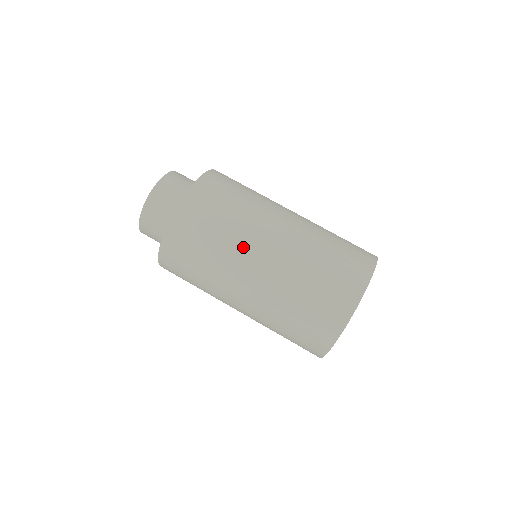
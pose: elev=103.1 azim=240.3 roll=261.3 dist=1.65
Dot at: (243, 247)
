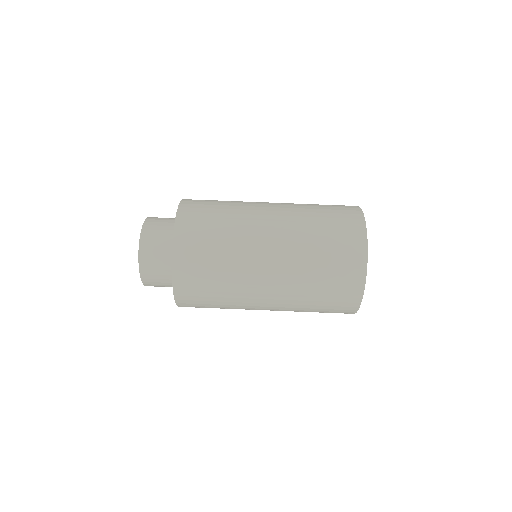
Dot at: (250, 209)
